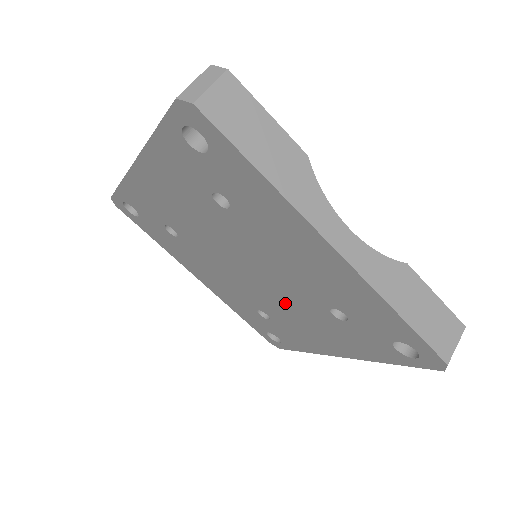
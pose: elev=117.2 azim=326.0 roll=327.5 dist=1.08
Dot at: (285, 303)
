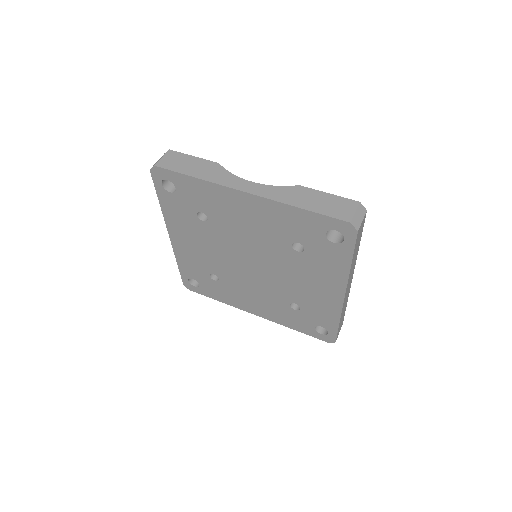
Dot at: (284, 274)
